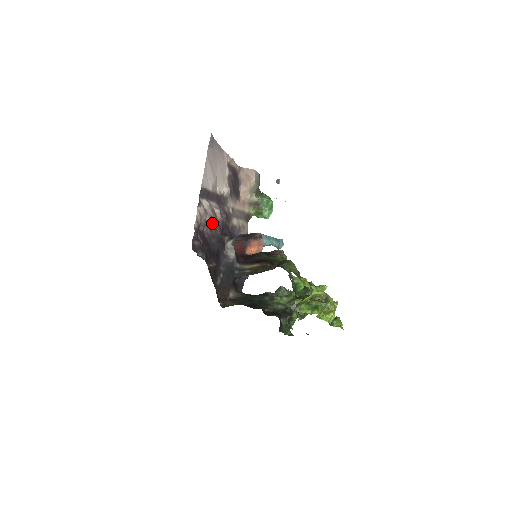
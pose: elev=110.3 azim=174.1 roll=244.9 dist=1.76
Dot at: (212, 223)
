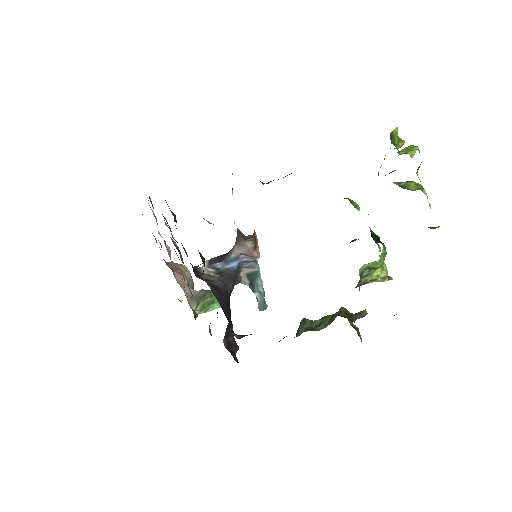
Dot at: (172, 236)
